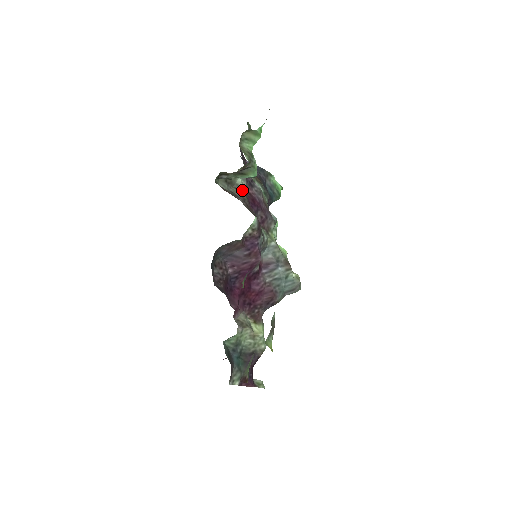
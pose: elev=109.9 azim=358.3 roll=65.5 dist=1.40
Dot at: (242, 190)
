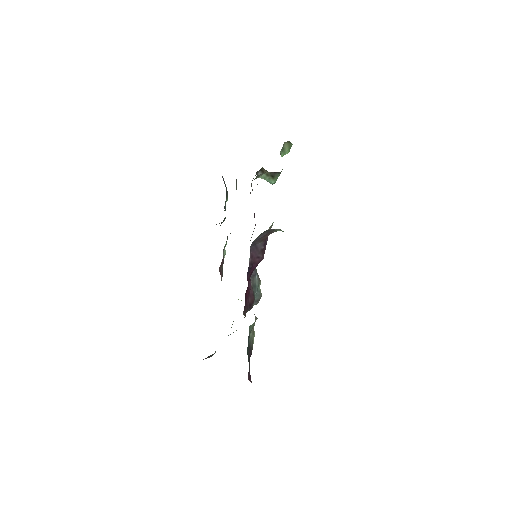
Dot at: occluded
